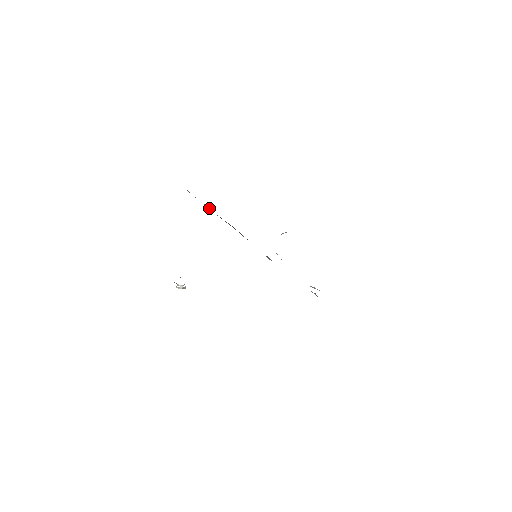
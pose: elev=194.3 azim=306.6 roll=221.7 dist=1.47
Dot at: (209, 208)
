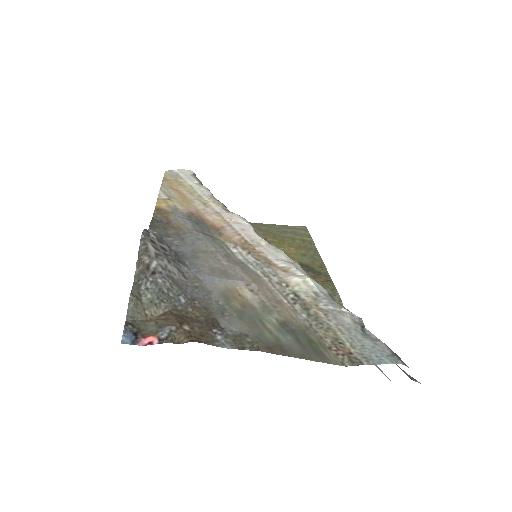
Dot at: occluded
